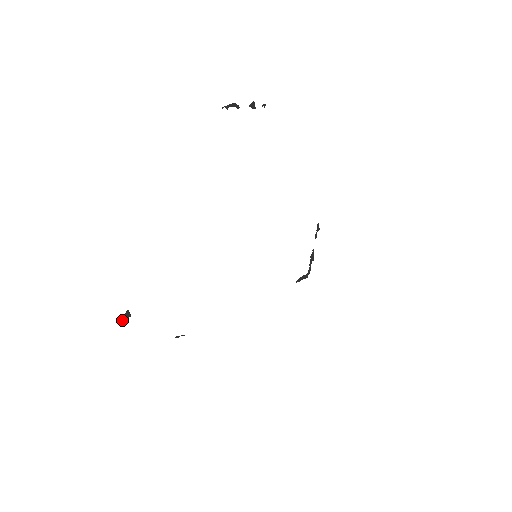
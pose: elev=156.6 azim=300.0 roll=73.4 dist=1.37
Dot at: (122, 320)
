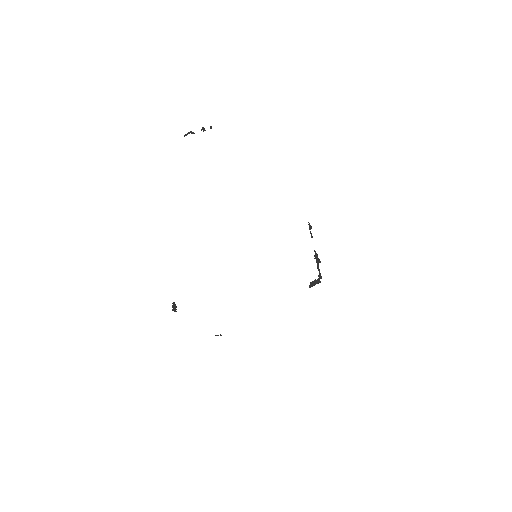
Dot at: (172, 310)
